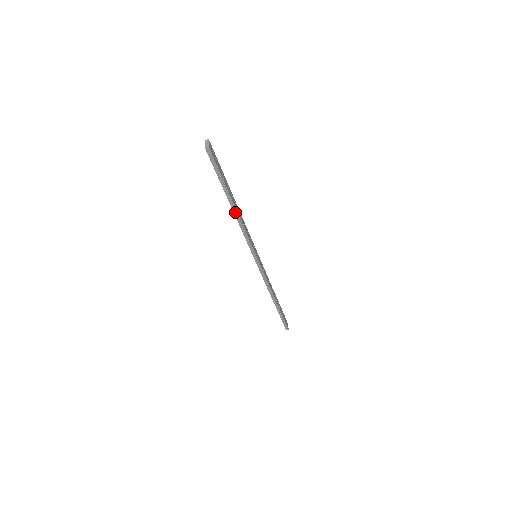
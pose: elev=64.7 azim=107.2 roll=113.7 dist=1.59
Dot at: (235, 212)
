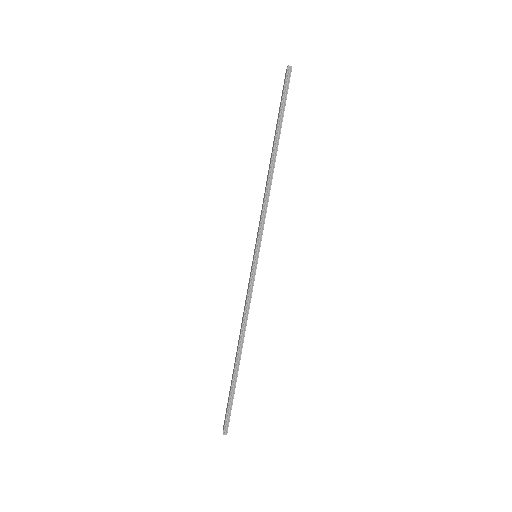
Dot at: (272, 164)
